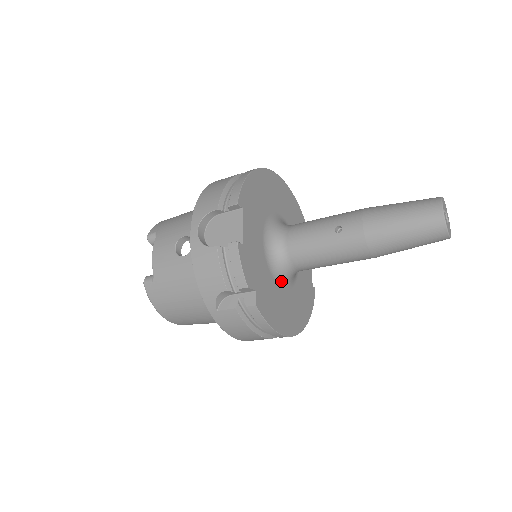
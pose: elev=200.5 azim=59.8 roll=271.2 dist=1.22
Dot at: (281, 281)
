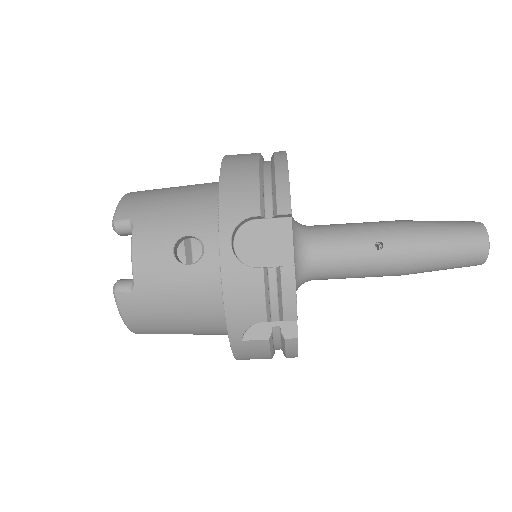
Dot at: occluded
